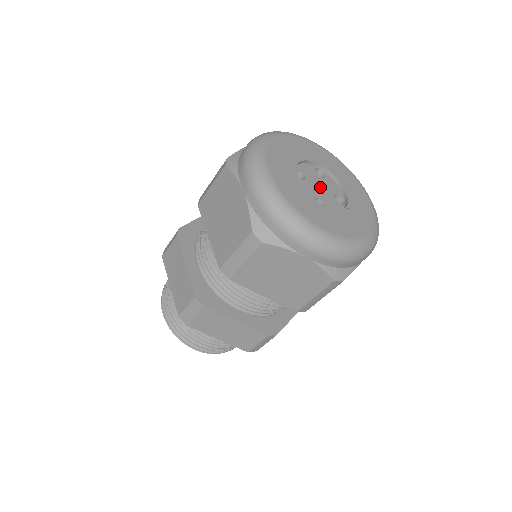
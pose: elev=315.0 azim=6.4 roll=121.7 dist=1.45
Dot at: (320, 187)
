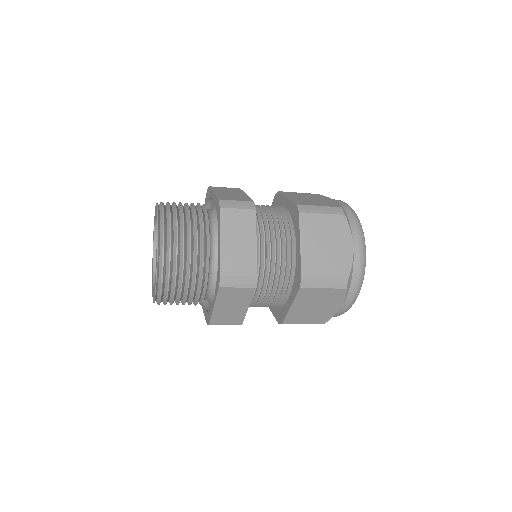
Dot at: occluded
